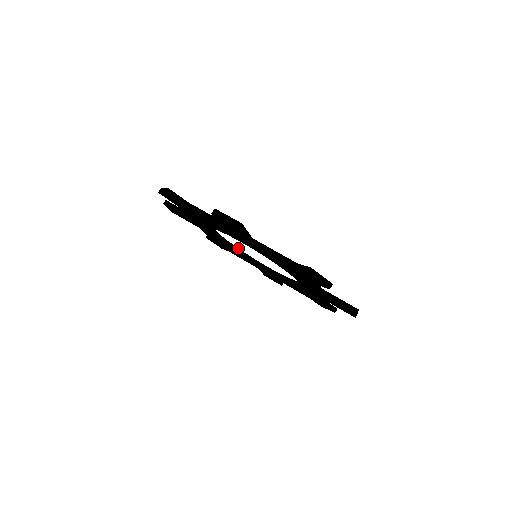
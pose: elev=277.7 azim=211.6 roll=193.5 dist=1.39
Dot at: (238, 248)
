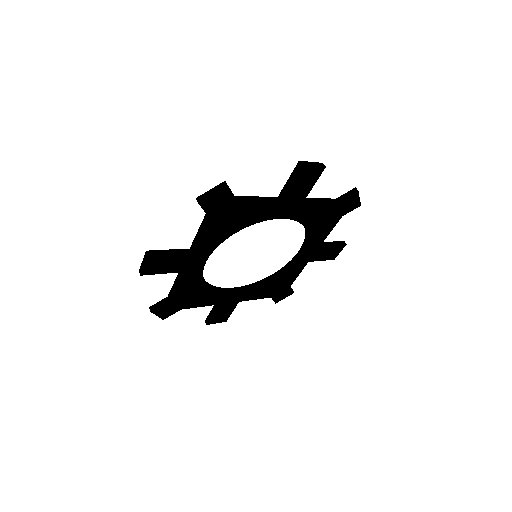
Dot at: (273, 274)
